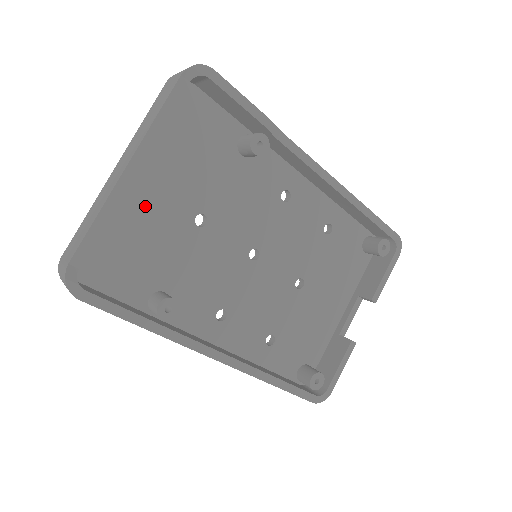
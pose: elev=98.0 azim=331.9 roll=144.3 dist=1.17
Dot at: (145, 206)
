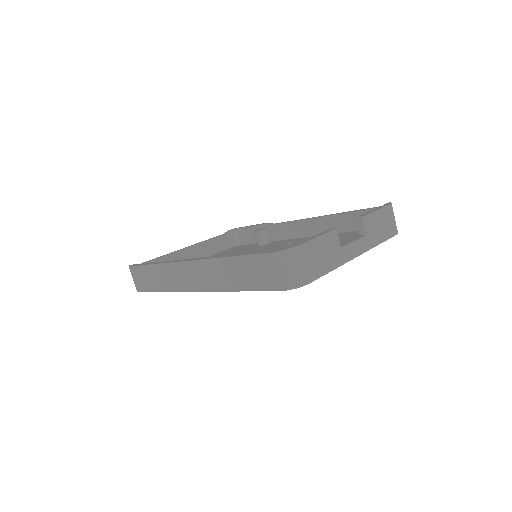
Dot at: occluded
